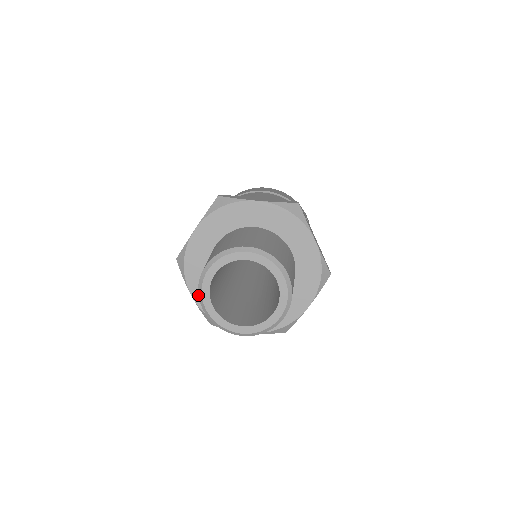
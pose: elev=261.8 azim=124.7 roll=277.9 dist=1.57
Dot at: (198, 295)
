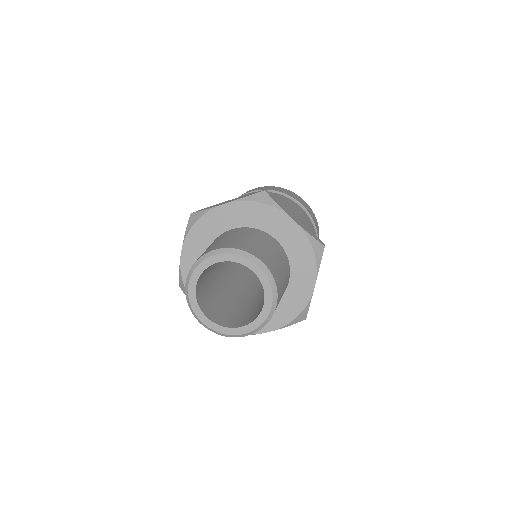
Dot at: occluded
